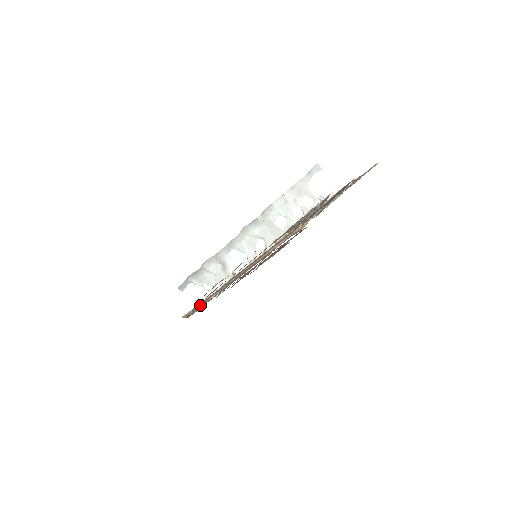
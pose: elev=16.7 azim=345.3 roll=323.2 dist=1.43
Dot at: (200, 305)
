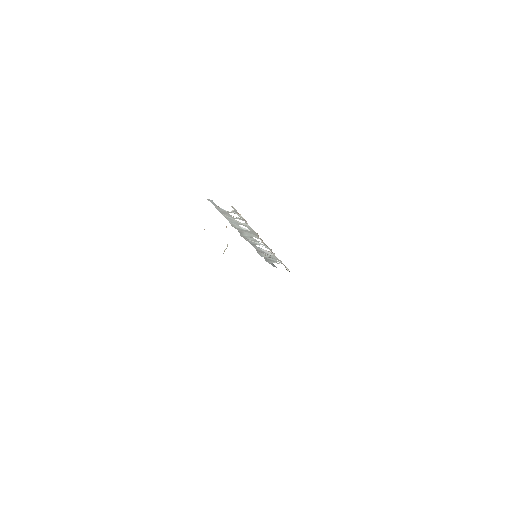
Dot at: occluded
